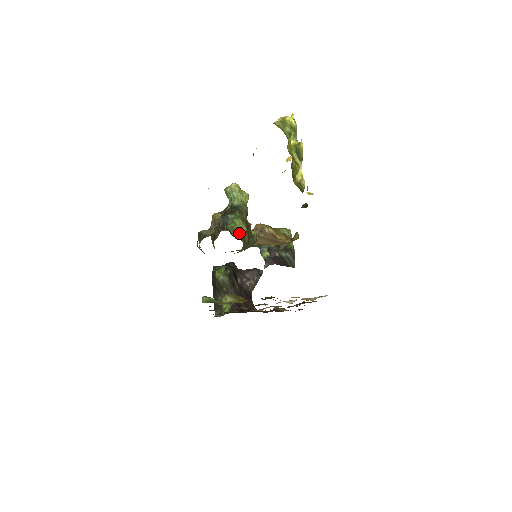
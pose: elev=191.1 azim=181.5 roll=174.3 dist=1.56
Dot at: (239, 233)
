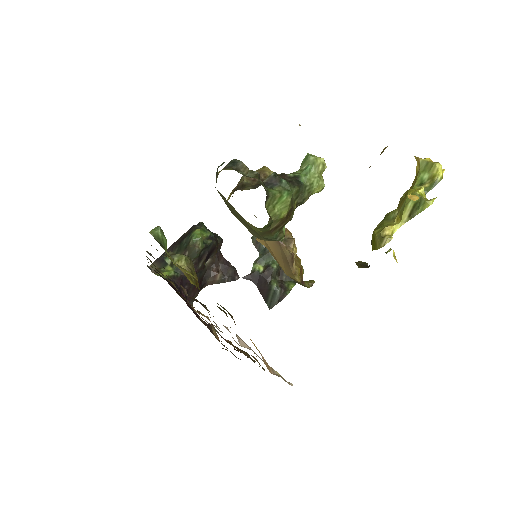
Dot at: (274, 210)
